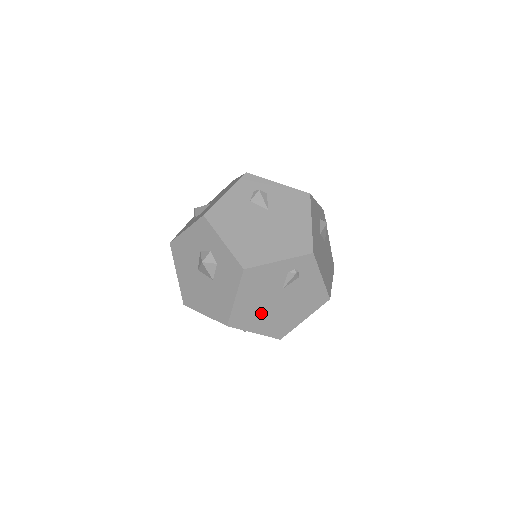
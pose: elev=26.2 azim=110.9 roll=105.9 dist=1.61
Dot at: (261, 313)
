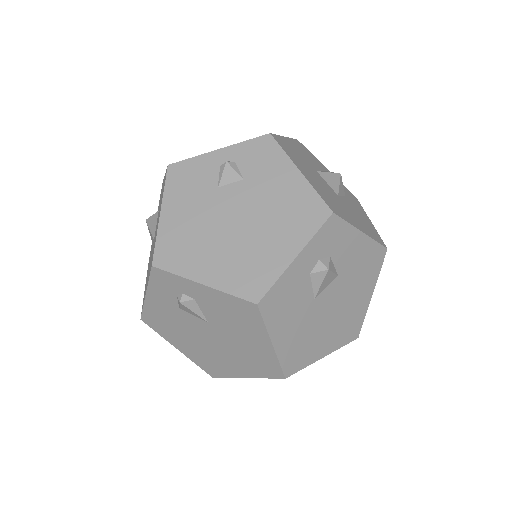
Dot at: occluded
